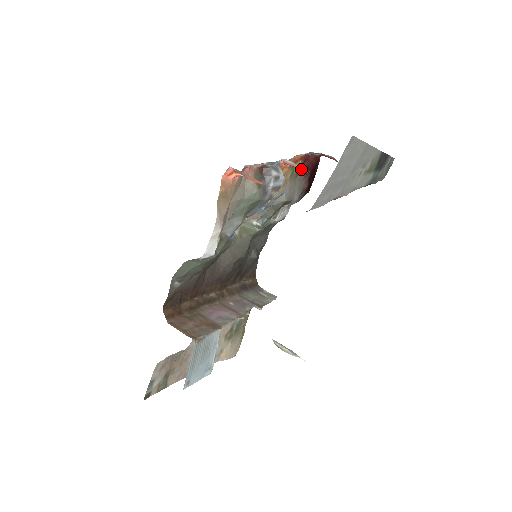
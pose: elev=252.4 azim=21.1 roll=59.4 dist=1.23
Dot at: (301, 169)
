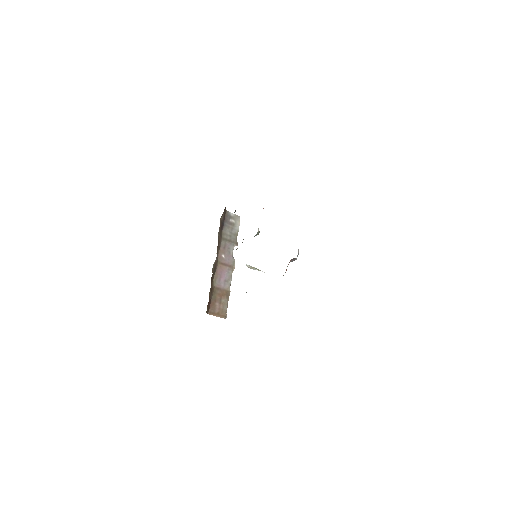
Dot at: occluded
